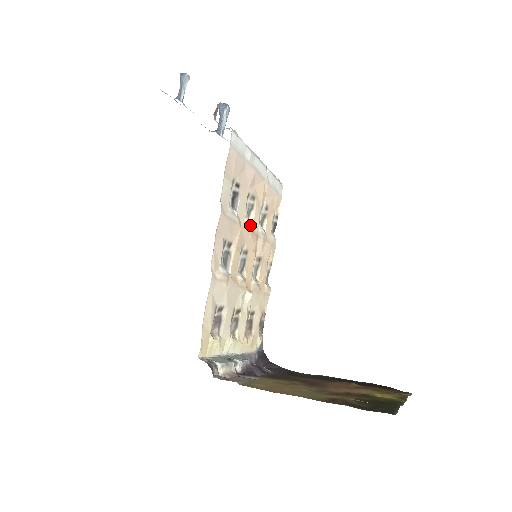
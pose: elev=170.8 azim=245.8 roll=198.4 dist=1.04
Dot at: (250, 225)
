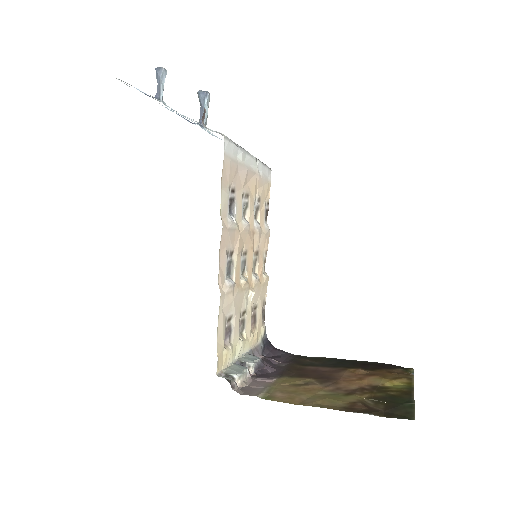
Dot at: (247, 226)
